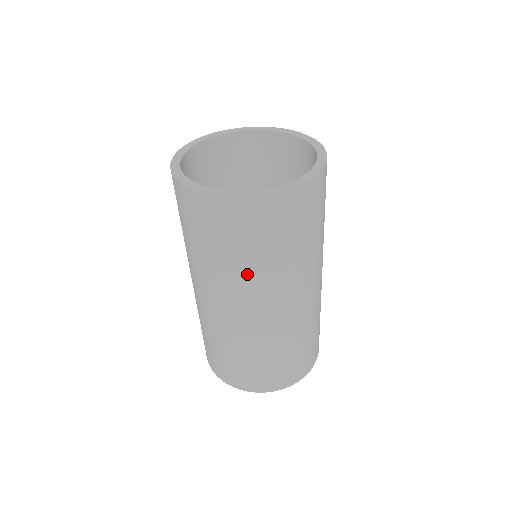
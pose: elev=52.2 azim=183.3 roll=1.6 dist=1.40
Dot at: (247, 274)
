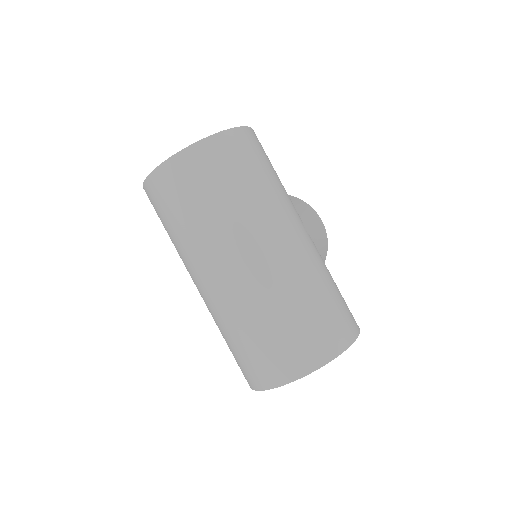
Dot at: (202, 231)
